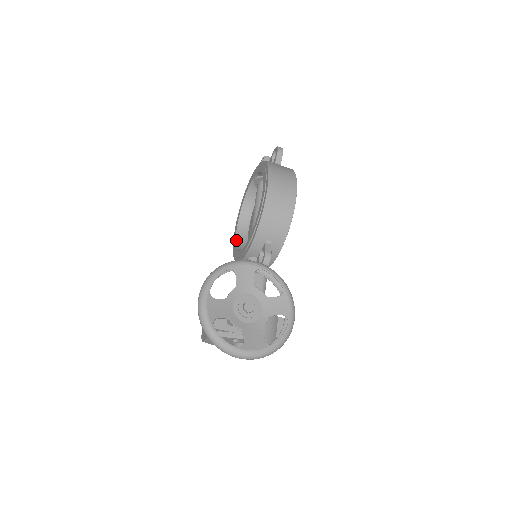
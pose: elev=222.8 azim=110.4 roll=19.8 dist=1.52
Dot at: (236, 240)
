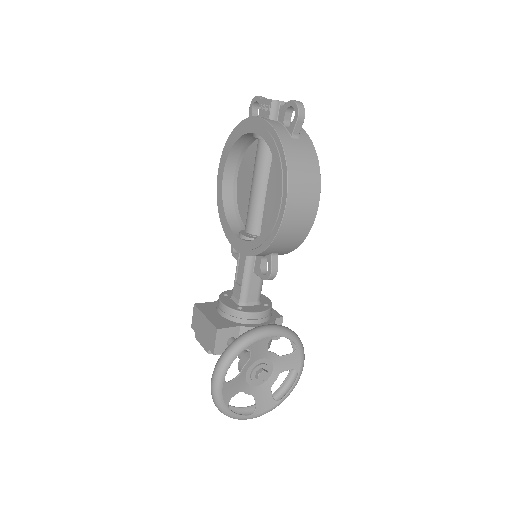
Dot at: (223, 197)
